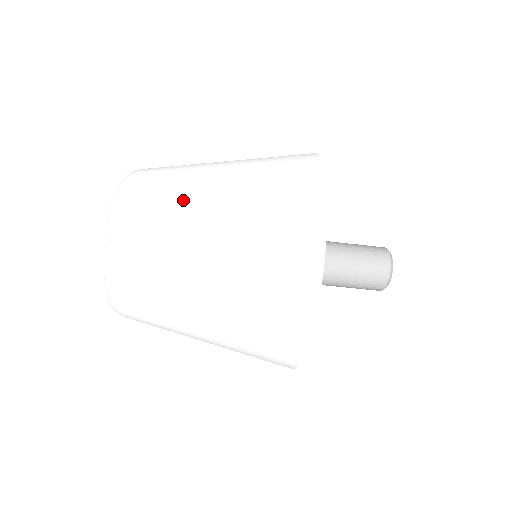
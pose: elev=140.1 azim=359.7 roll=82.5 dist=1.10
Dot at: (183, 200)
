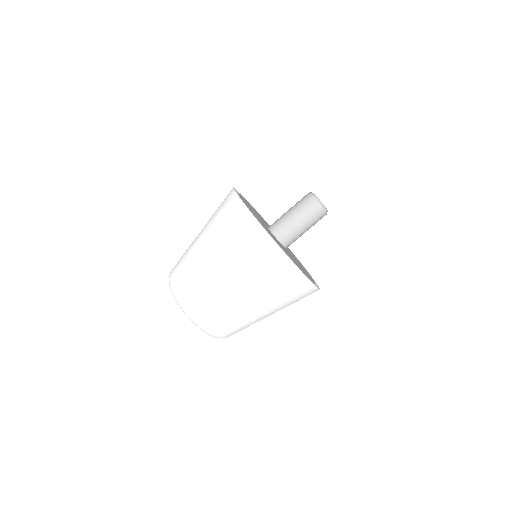
Dot at: (191, 258)
